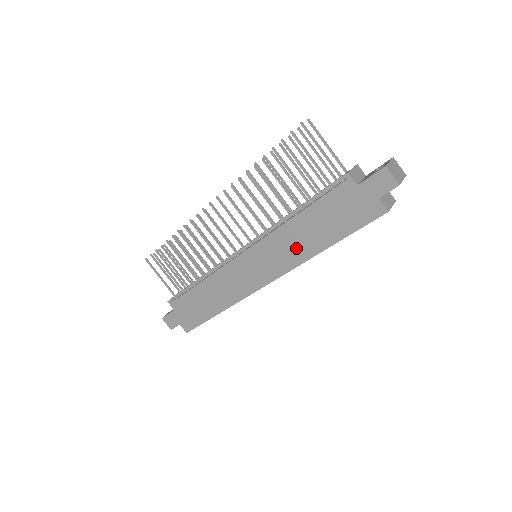
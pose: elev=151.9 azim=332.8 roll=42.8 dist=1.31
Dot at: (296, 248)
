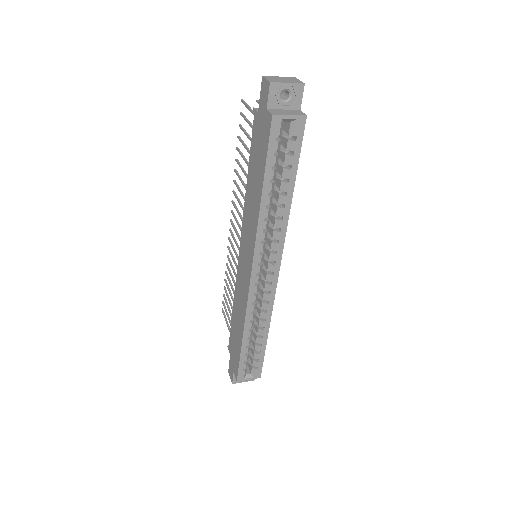
Dot at: (252, 215)
